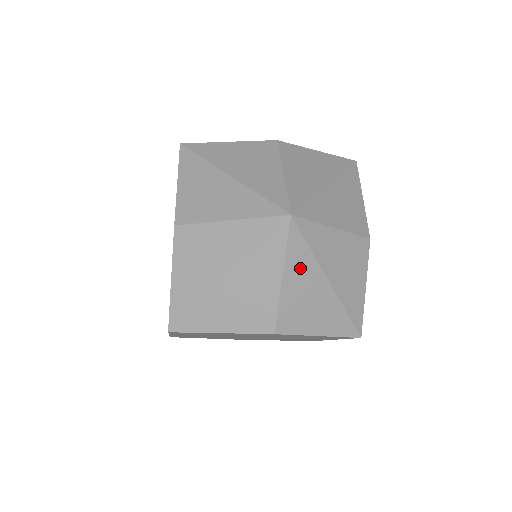
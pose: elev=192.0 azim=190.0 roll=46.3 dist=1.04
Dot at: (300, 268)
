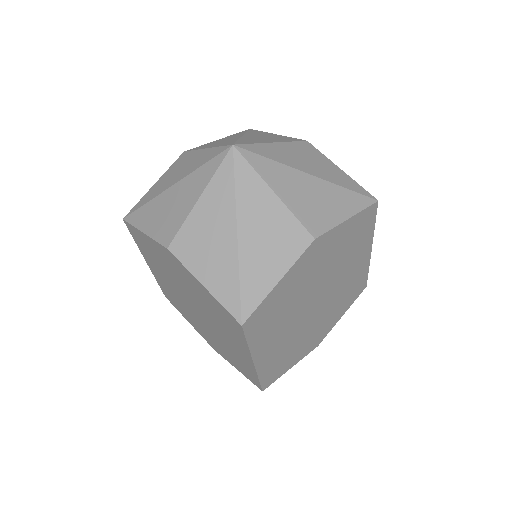
Dot at: (279, 178)
